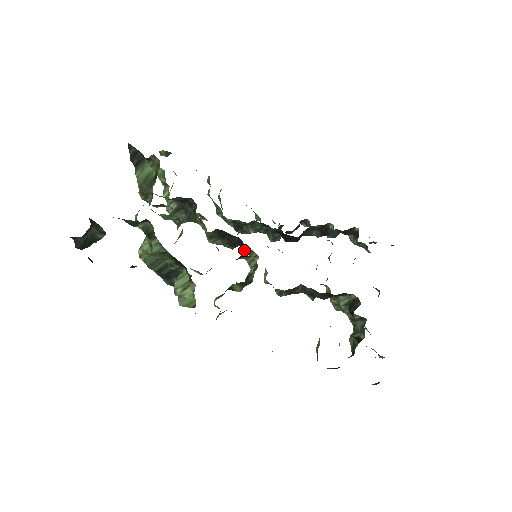
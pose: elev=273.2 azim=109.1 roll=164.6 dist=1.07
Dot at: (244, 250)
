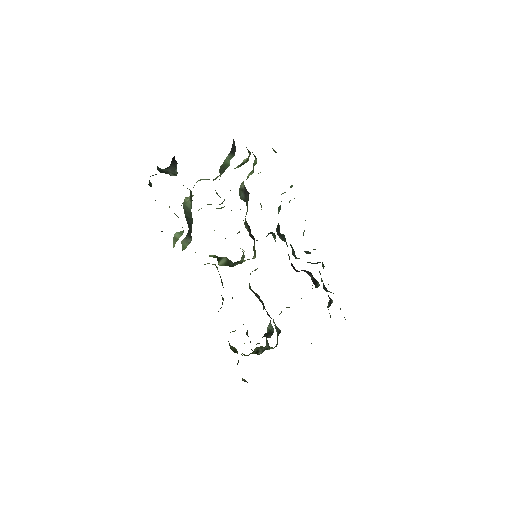
Dot at: (254, 246)
